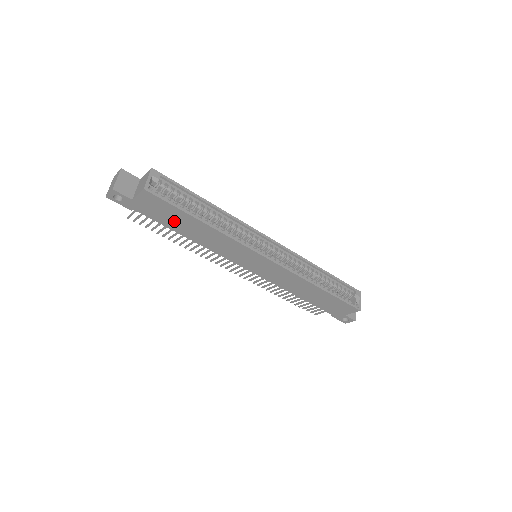
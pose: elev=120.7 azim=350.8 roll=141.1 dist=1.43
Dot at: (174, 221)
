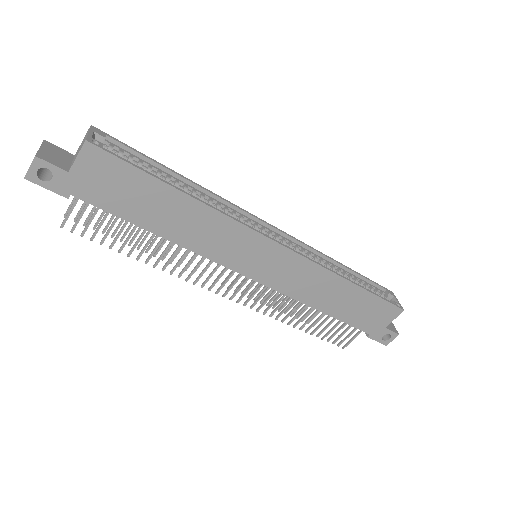
Dot at: (136, 203)
